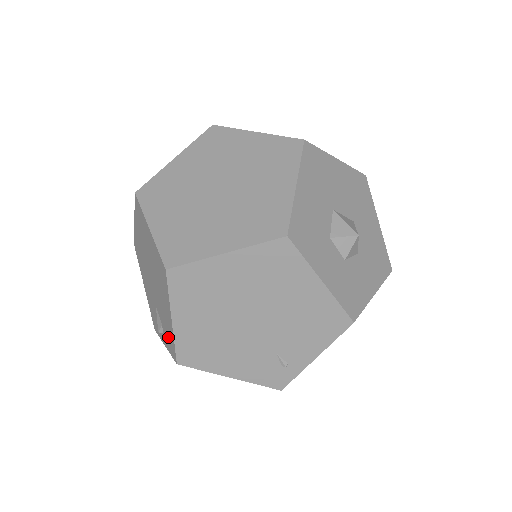
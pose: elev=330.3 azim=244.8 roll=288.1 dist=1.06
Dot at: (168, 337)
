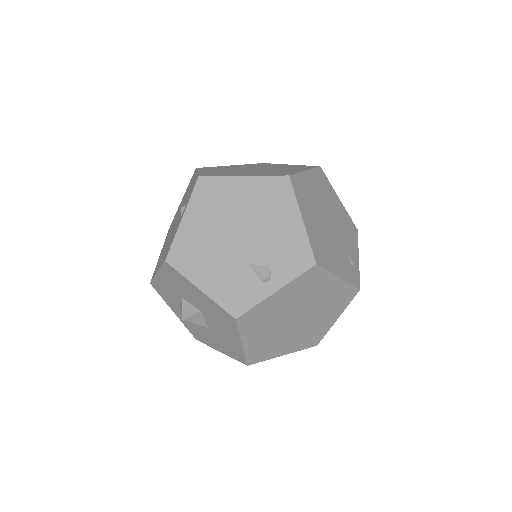
Dot at: (291, 258)
